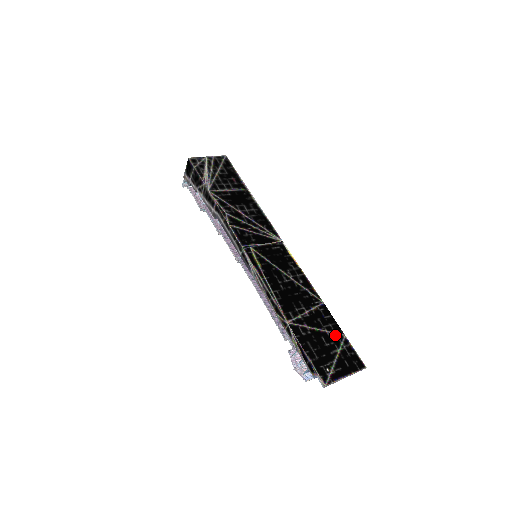
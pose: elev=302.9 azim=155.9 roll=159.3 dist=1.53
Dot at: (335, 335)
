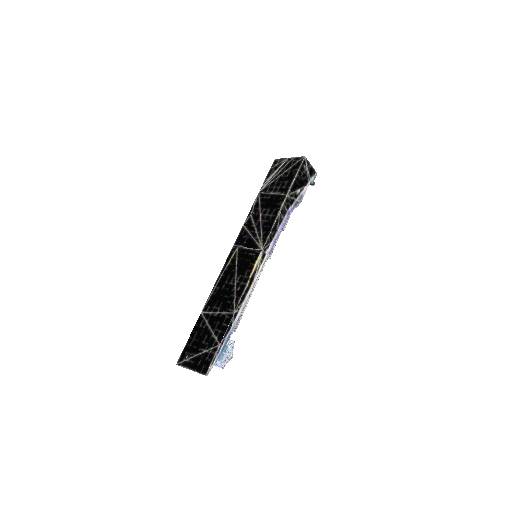
Dot at: (214, 340)
